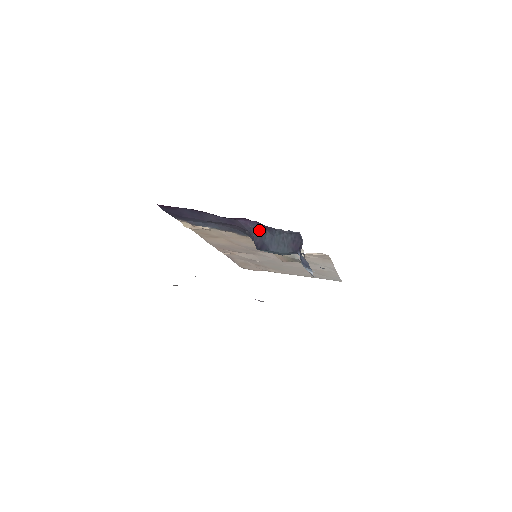
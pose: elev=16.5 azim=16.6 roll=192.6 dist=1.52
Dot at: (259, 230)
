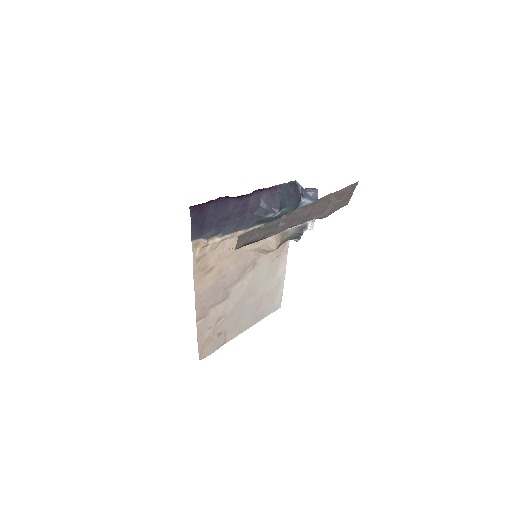
Dot at: (269, 196)
